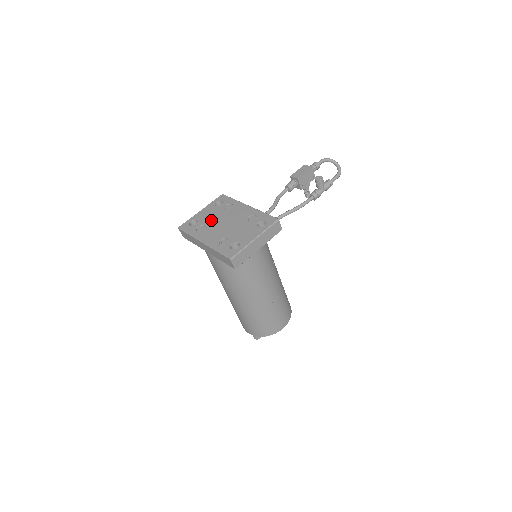
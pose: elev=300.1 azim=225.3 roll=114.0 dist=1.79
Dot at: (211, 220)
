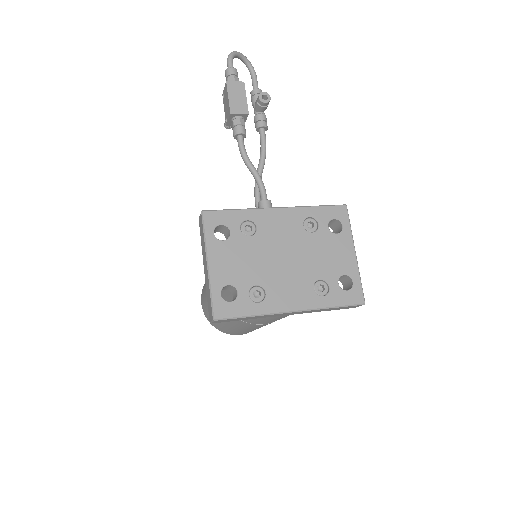
Dot at: (254, 269)
